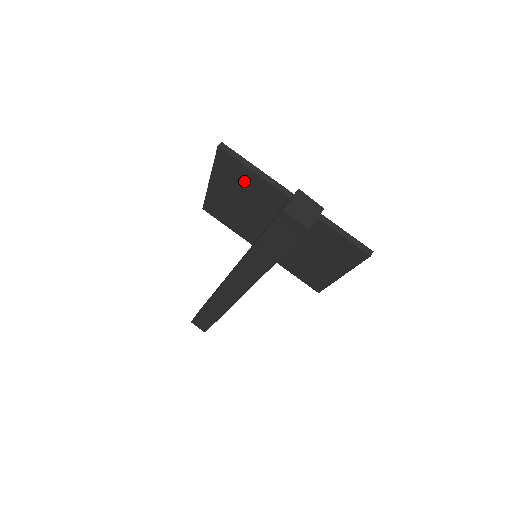
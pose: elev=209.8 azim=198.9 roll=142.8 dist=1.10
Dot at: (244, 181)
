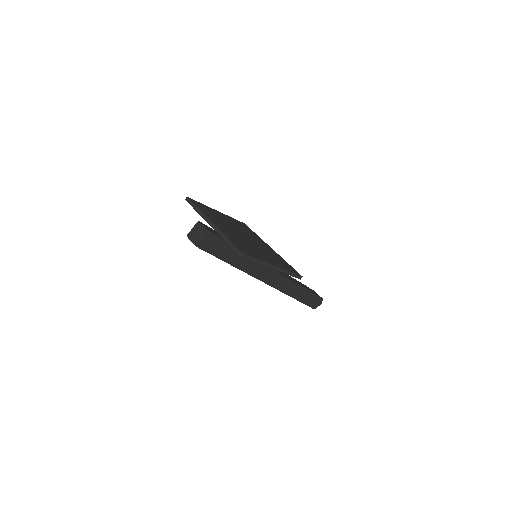
Dot at: occluded
